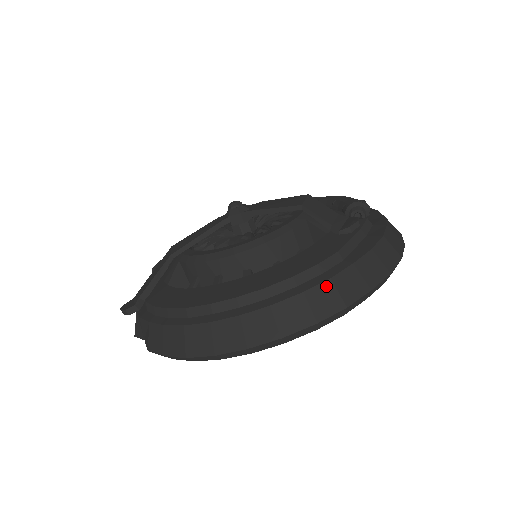
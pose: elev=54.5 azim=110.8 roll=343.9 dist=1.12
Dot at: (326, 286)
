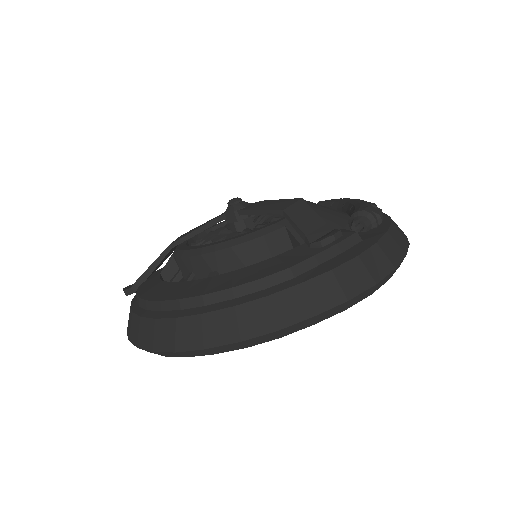
Dot at: (260, 304)
